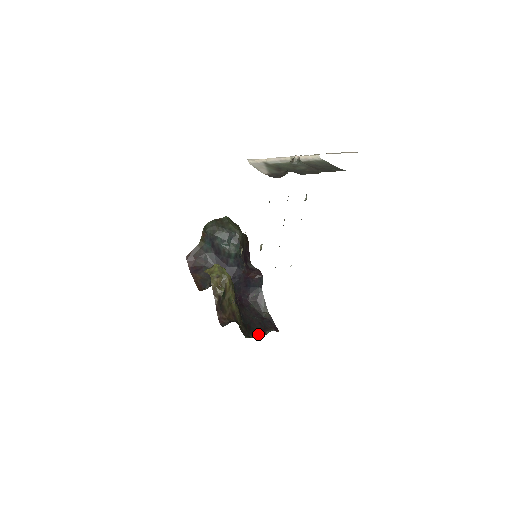
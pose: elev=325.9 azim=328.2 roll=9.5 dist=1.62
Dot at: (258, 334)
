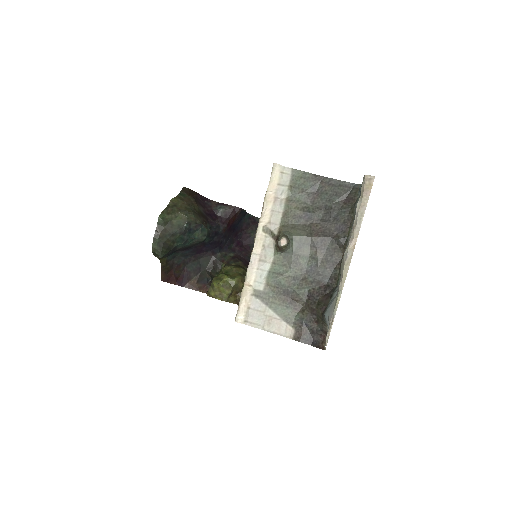
Dot at: occluded
